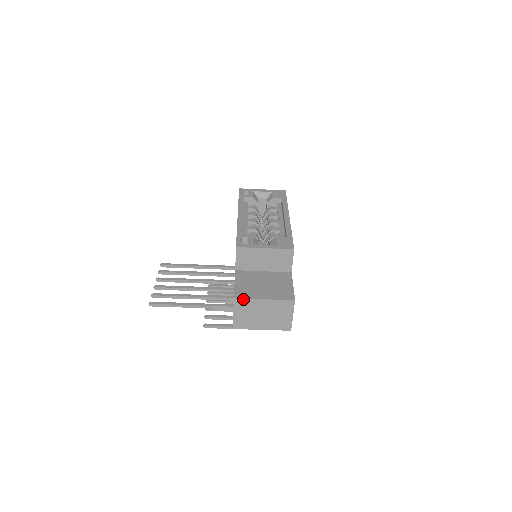
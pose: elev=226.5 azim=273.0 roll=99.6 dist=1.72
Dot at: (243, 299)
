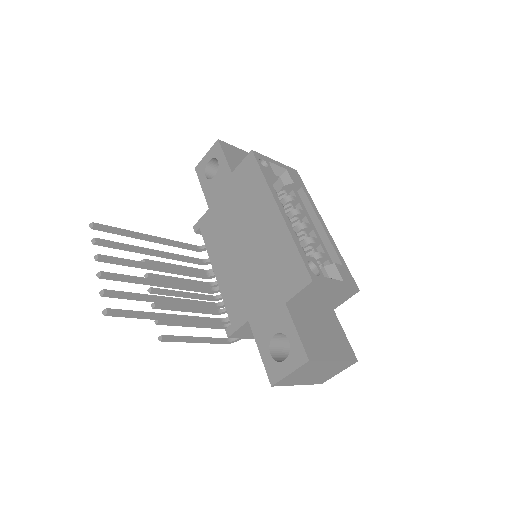
Dot at: (316, 361)
